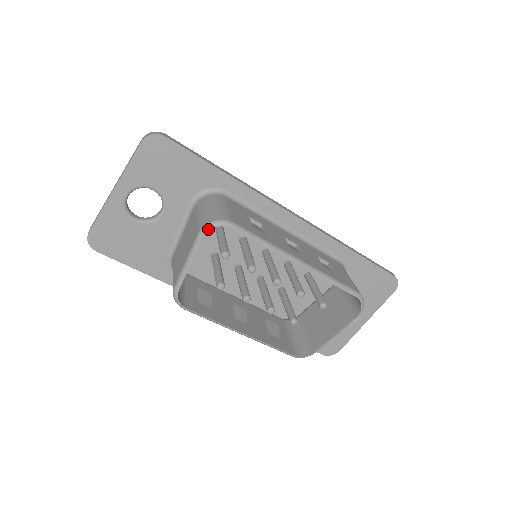
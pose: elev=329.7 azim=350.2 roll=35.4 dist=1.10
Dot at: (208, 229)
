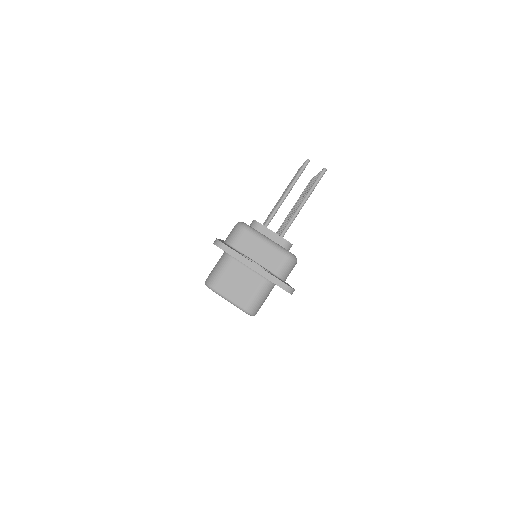
Dot at: occluded
